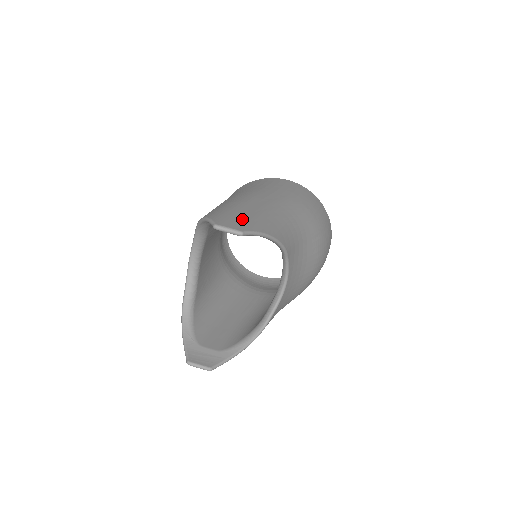
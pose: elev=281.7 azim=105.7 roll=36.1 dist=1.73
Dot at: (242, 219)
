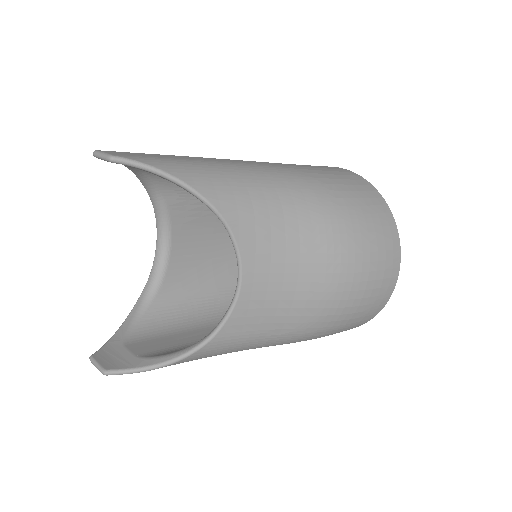
Dot at: (148, 155)
